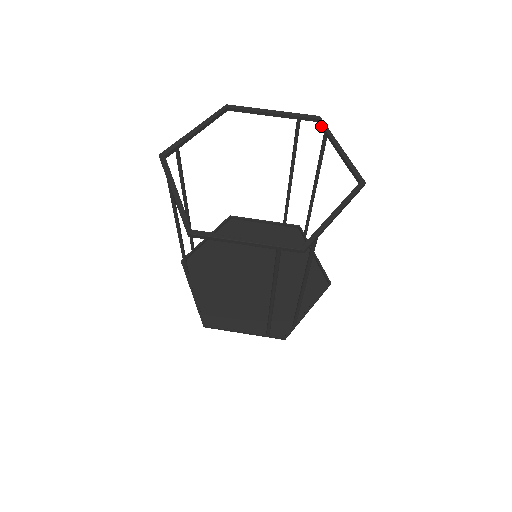
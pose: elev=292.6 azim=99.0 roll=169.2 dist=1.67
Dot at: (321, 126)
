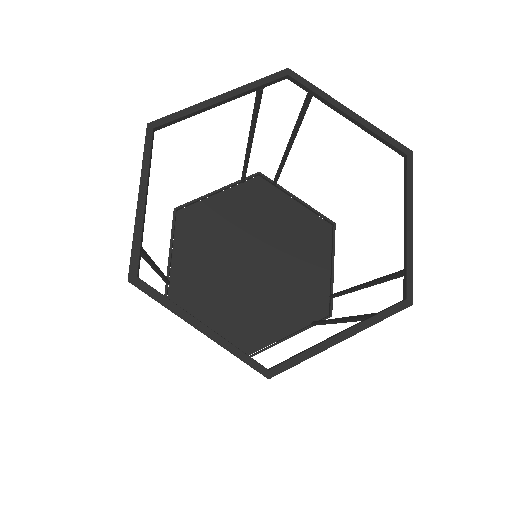
Dot at: (300, 85)
